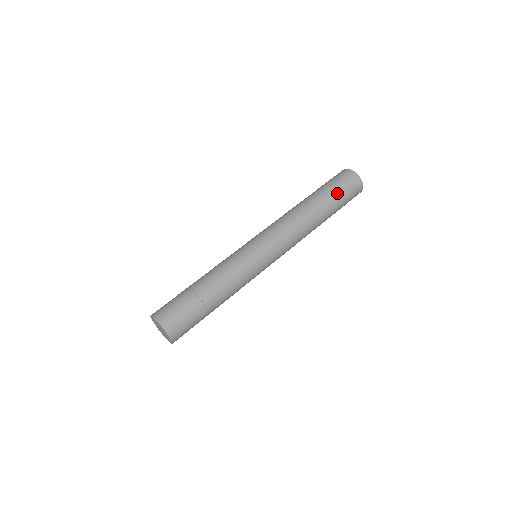
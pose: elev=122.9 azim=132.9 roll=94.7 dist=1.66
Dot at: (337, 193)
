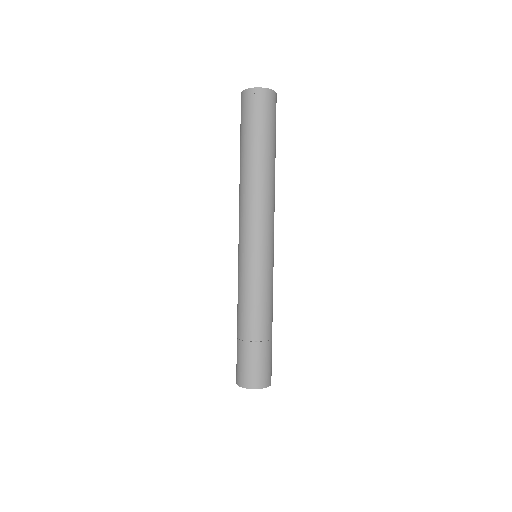
Dot at: (269, 130)
